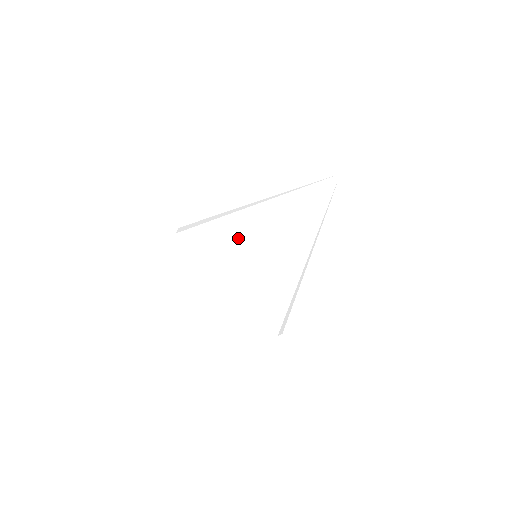
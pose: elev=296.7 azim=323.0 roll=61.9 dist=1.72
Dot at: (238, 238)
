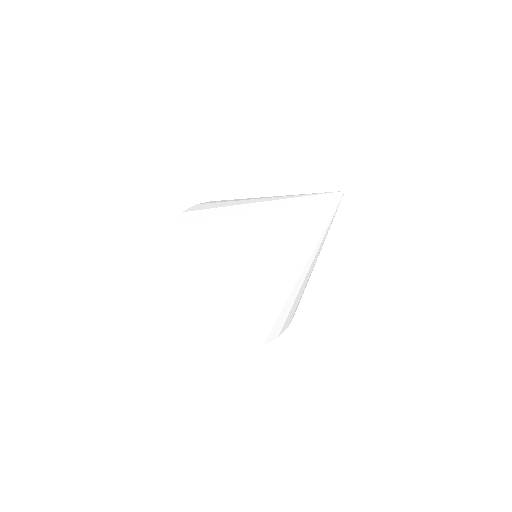
Dot at: (226, 285)
